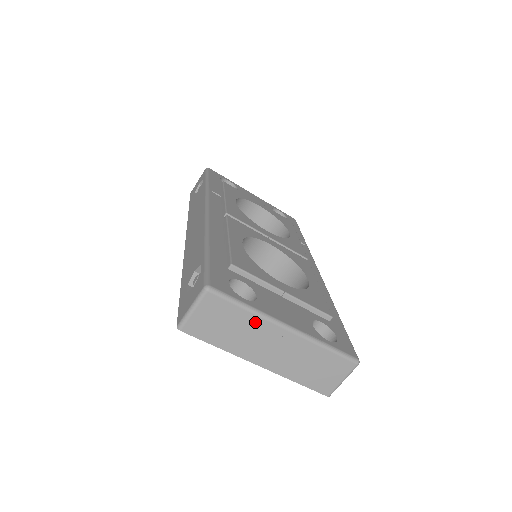
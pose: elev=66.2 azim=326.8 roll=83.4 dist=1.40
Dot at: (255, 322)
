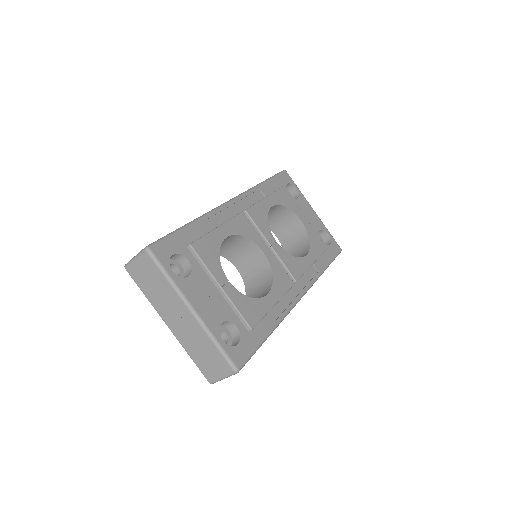
Dot at: (171, 292)
